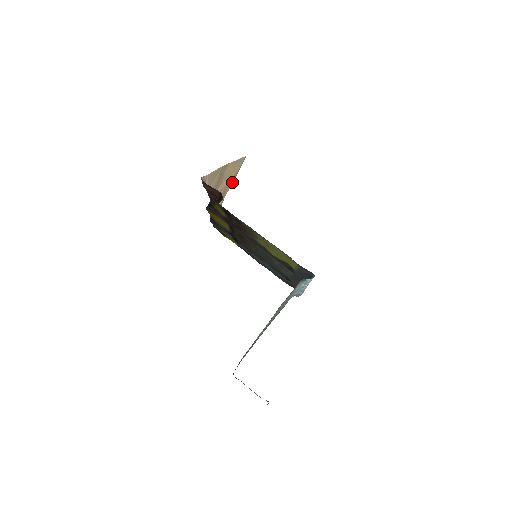
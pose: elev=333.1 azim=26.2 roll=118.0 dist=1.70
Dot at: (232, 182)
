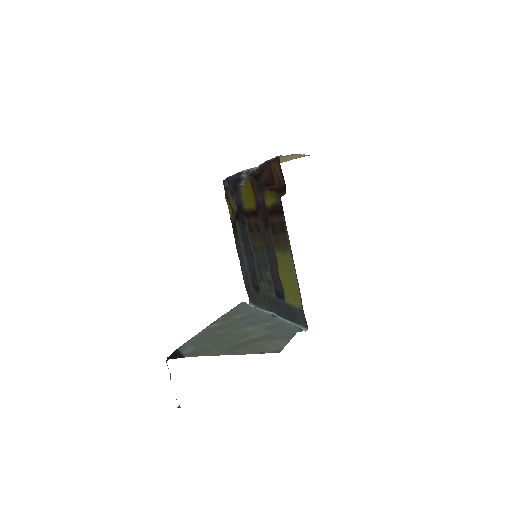
Dot at: occluded
